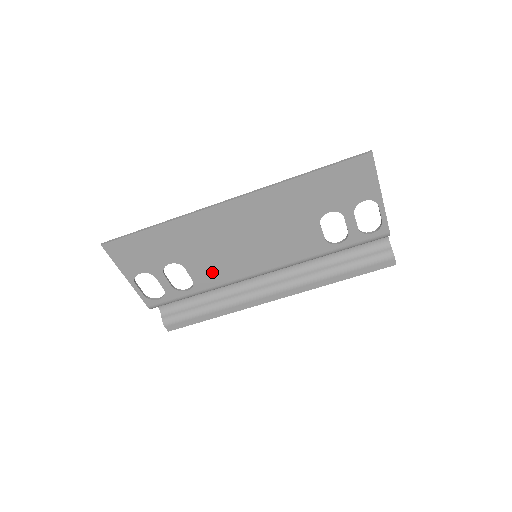
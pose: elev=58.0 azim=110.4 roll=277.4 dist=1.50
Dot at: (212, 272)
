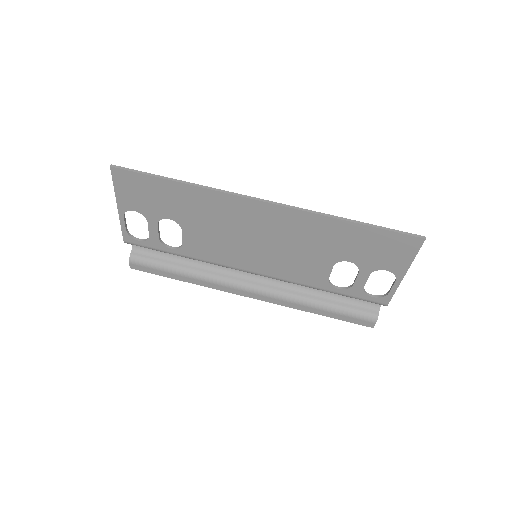
Dot at: (206, 247)
